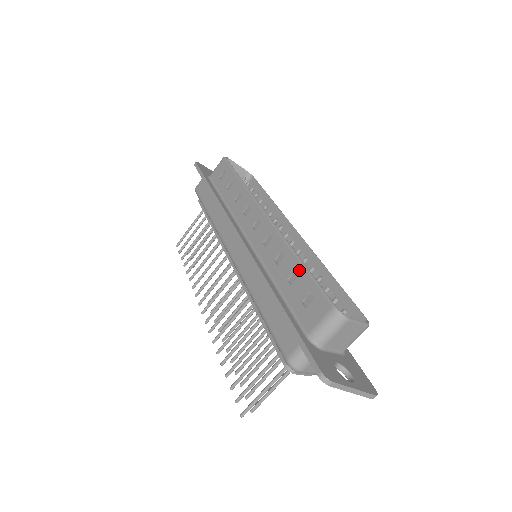
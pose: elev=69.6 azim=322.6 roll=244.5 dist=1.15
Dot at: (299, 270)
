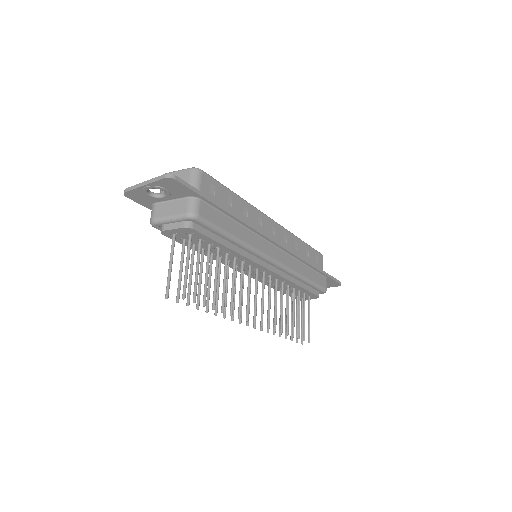
Dot at: occluded
